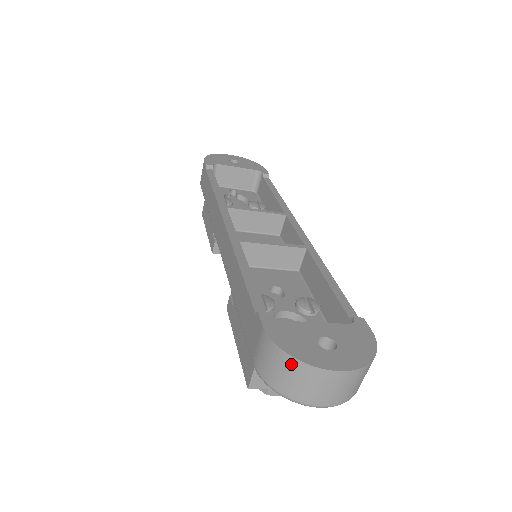
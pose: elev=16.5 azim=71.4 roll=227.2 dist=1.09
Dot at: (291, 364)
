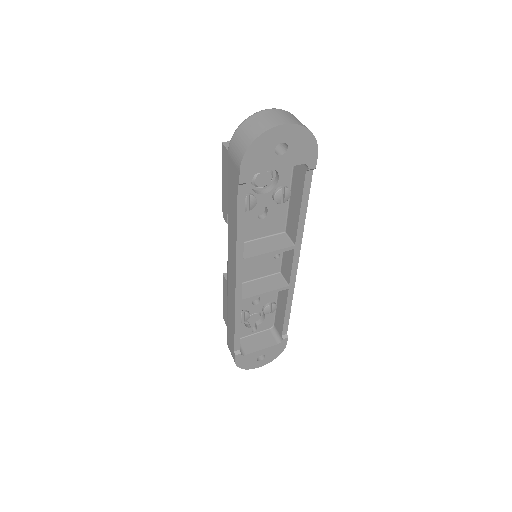
Dot at: occluded
